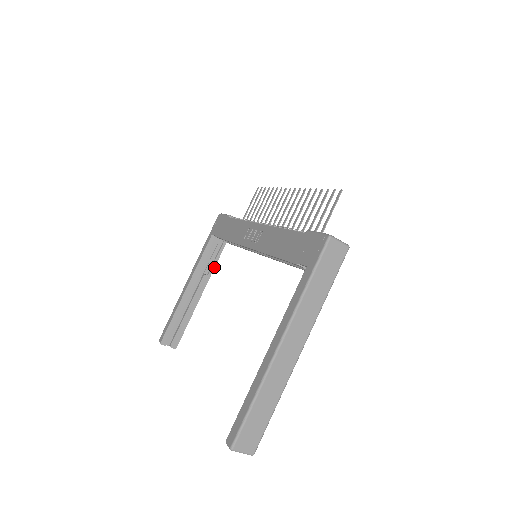
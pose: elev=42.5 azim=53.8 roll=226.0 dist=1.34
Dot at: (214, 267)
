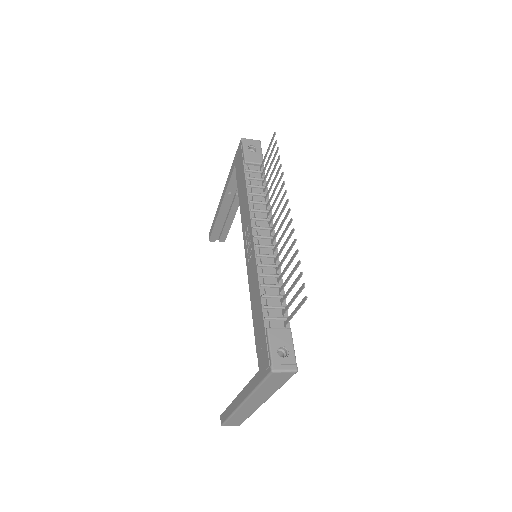
Dot at: occluded
